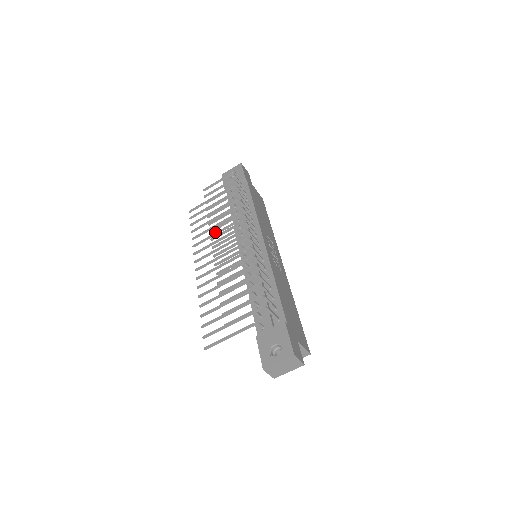
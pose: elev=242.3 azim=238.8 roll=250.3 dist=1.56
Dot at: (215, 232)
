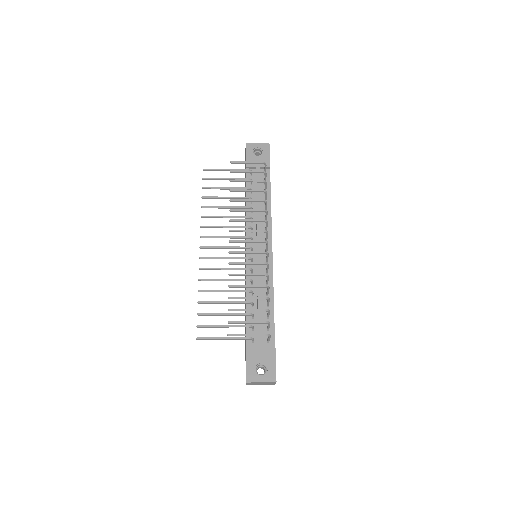
Dot at: occluded
